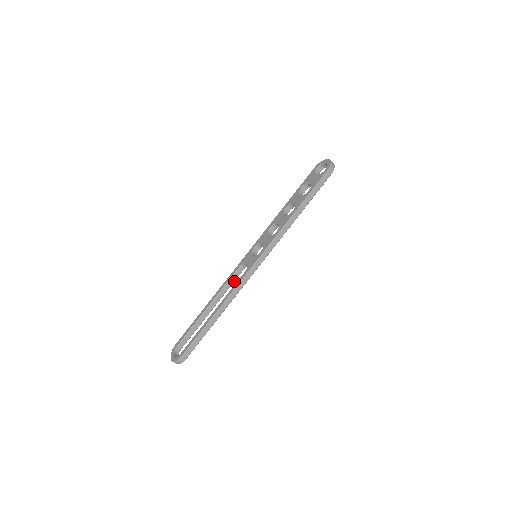
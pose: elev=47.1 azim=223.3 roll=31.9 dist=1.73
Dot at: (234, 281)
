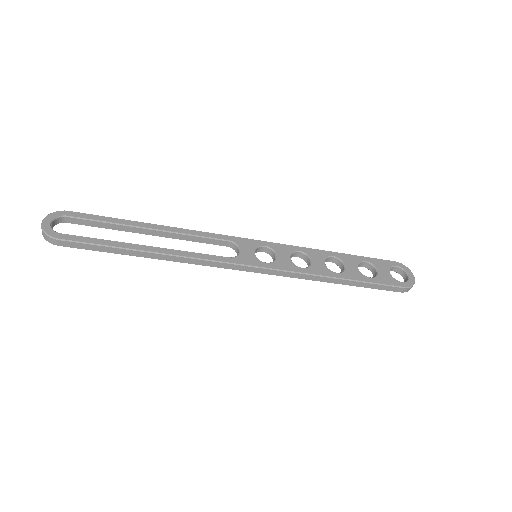
Dot at: (206, 242)
